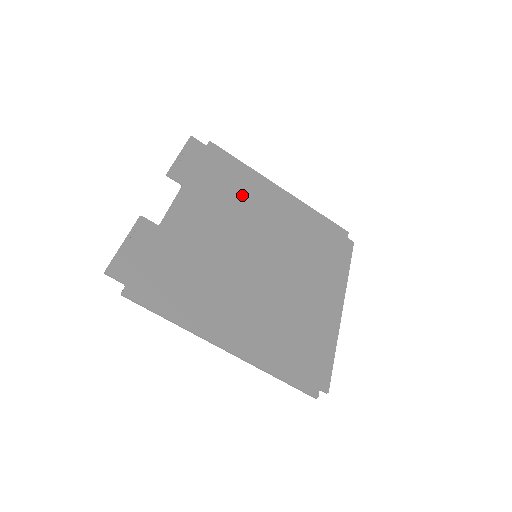
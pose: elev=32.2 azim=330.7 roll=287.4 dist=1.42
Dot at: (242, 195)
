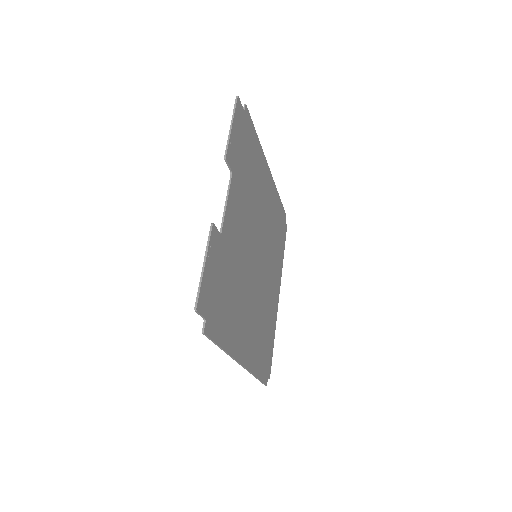
Dot at: (255, 181)
